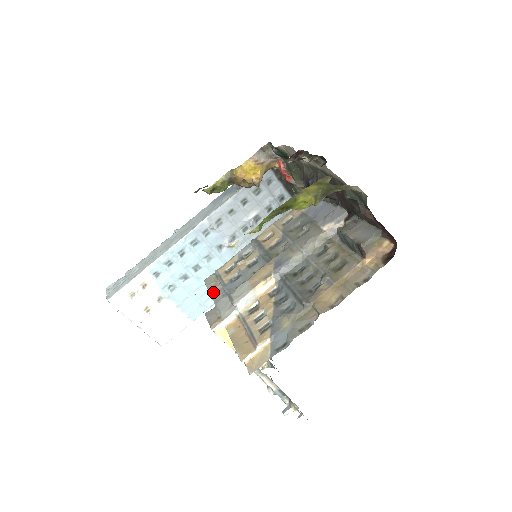
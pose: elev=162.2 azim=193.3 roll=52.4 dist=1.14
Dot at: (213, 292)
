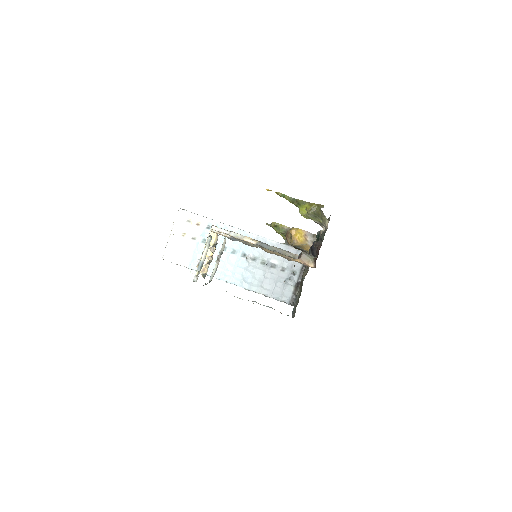
Dot at: occluded
